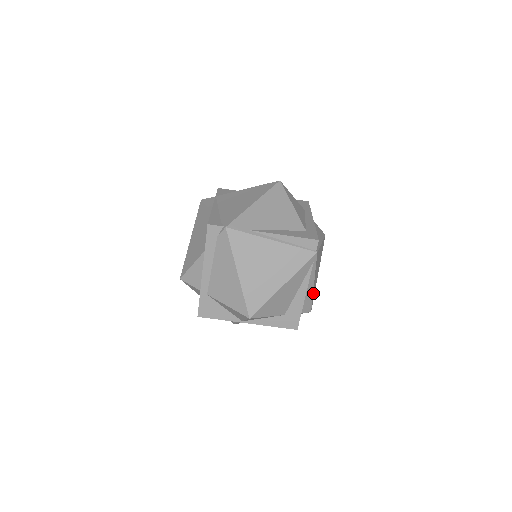
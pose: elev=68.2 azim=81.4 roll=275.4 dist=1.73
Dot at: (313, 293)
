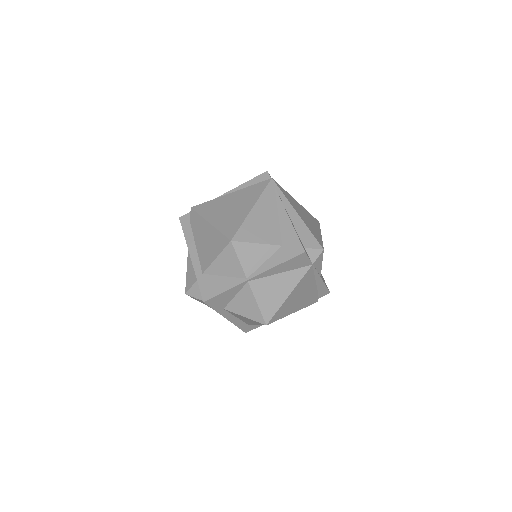
Dot at: (310, 230)
